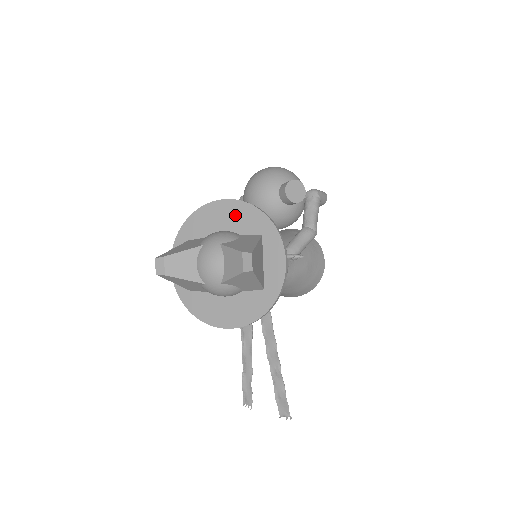
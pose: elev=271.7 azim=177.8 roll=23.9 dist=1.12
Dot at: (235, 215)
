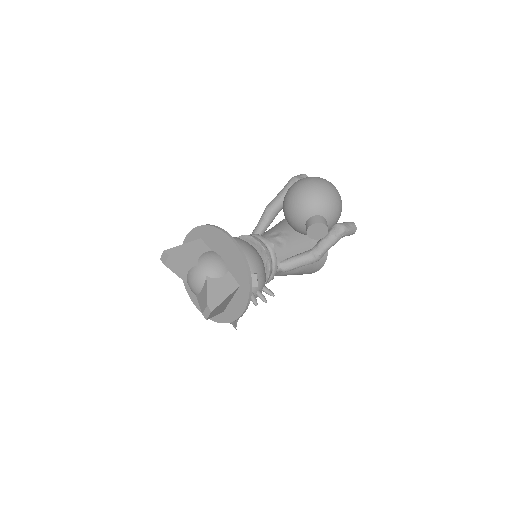
Dot at: (233, 257)
